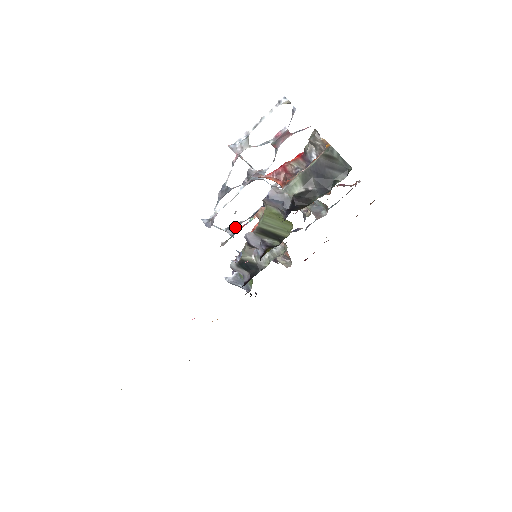
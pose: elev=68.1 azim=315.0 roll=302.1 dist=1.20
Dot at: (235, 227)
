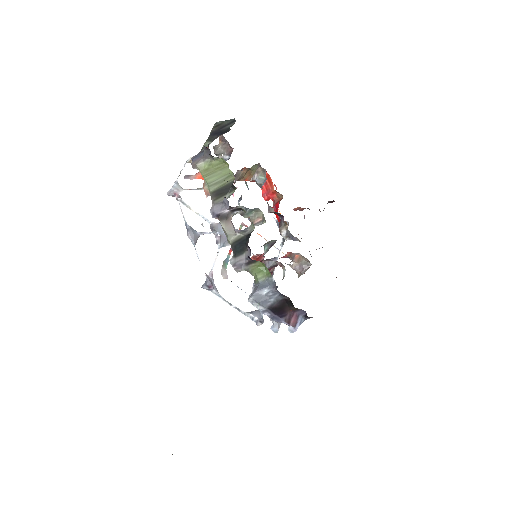
Dot at: (258, 313)
